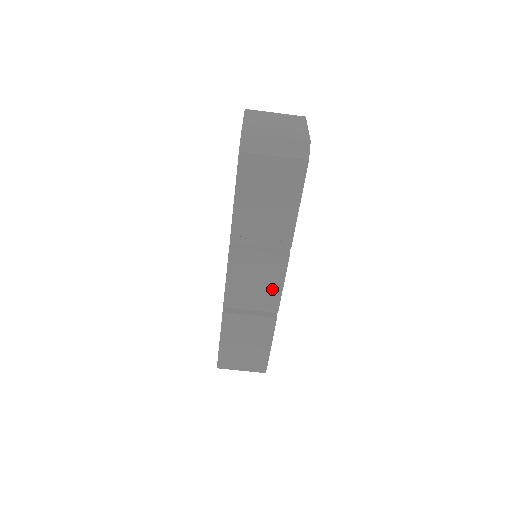
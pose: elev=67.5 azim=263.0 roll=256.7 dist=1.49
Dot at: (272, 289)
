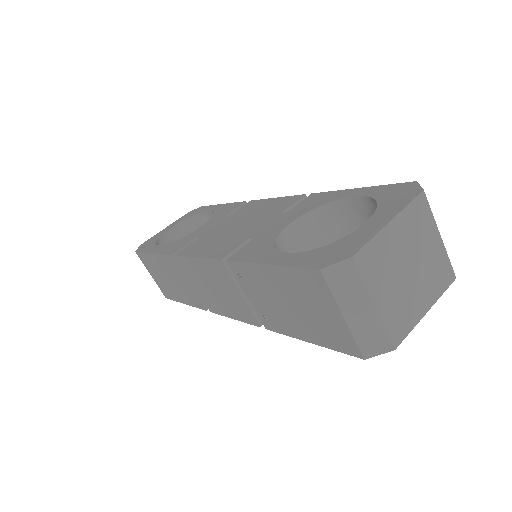
Dot at: (222, 307)
